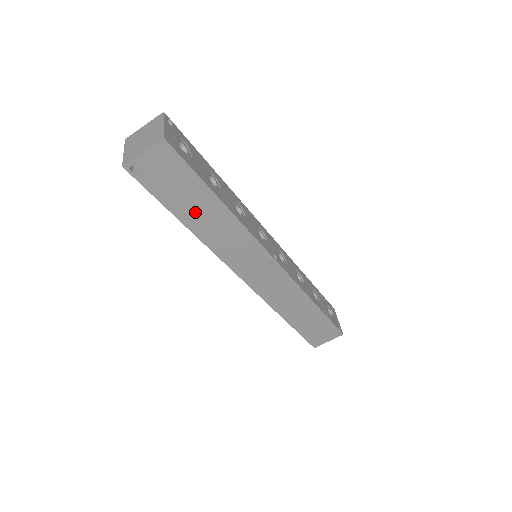
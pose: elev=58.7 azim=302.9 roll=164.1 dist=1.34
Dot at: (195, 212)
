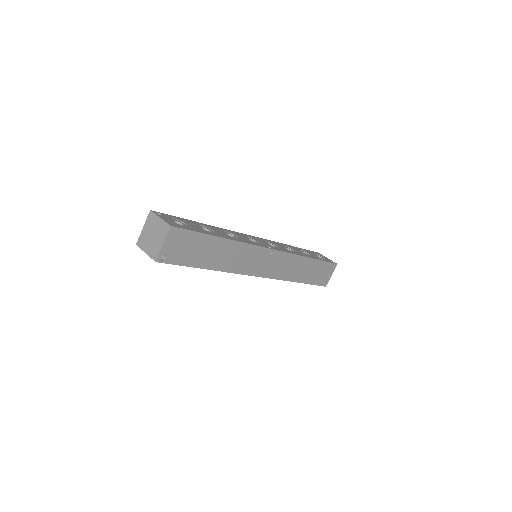
Dot at: (211, 257)
